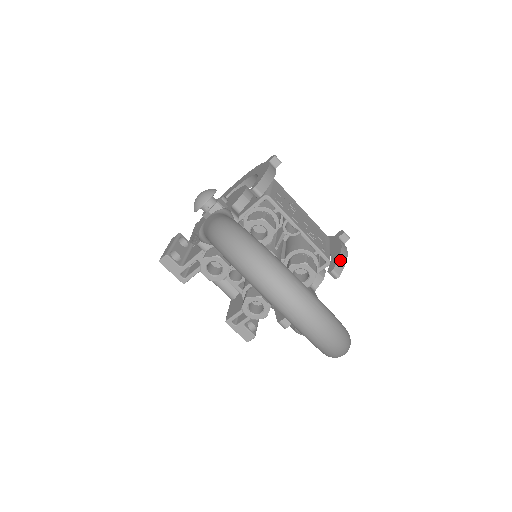
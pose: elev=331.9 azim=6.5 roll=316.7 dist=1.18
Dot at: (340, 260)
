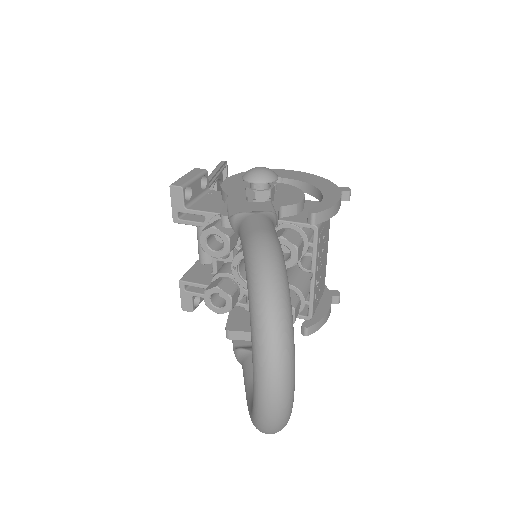
Dot at: (319, 323)
